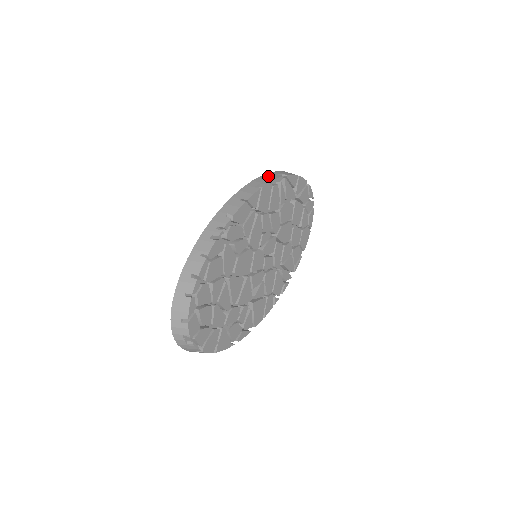
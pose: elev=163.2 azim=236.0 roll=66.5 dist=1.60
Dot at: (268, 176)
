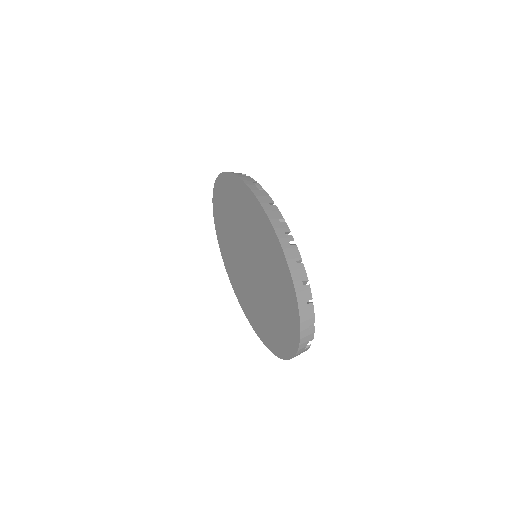
Dot at: (245, 178)
